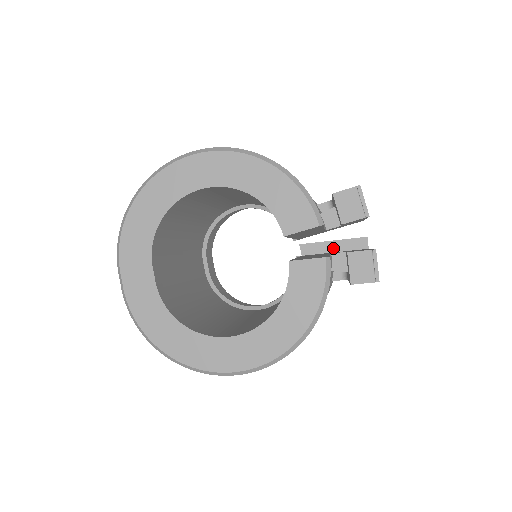
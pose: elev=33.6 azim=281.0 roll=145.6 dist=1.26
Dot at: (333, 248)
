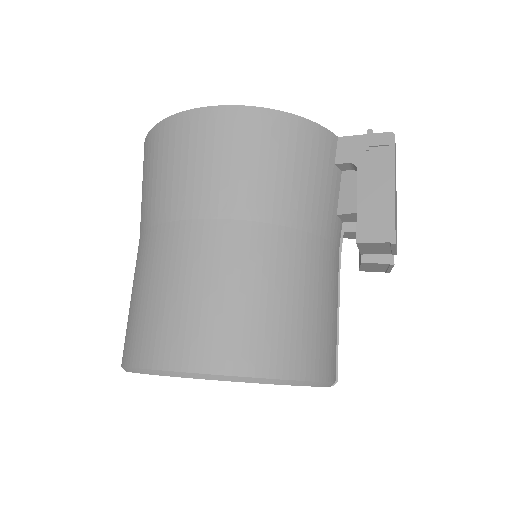
Dot at: occluded
